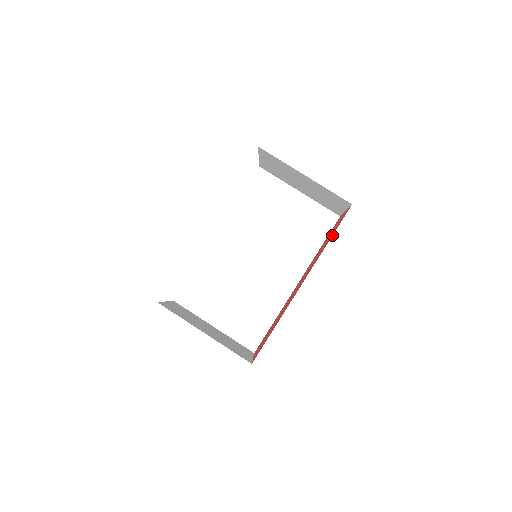
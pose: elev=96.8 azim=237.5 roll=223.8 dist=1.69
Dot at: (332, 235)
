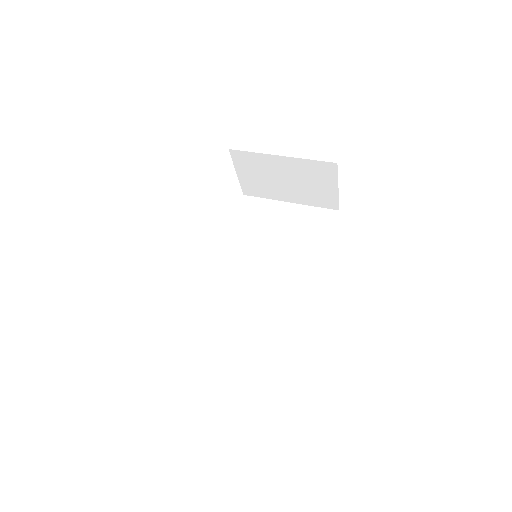
Dot at: occluded
